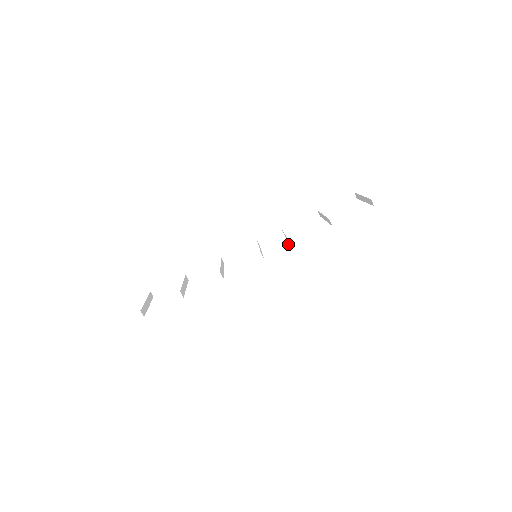
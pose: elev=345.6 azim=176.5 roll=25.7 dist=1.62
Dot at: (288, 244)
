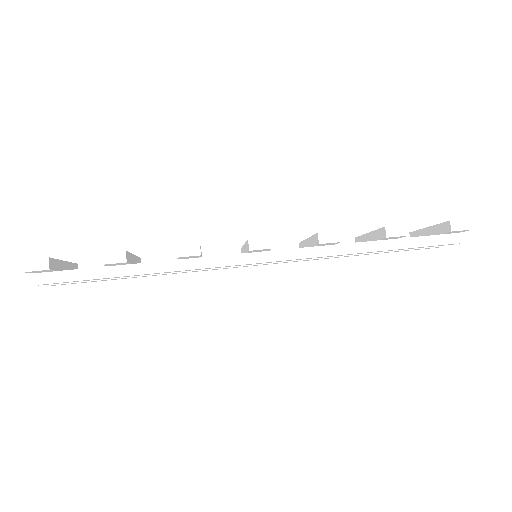
Dot at: (311, 248)
